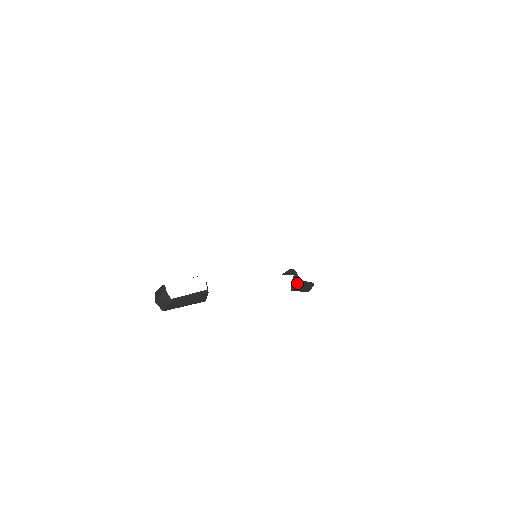
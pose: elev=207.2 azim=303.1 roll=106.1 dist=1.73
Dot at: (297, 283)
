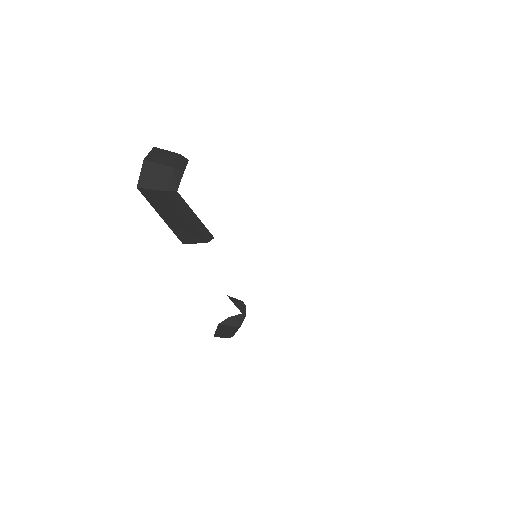
Dot at: (235, 325)
